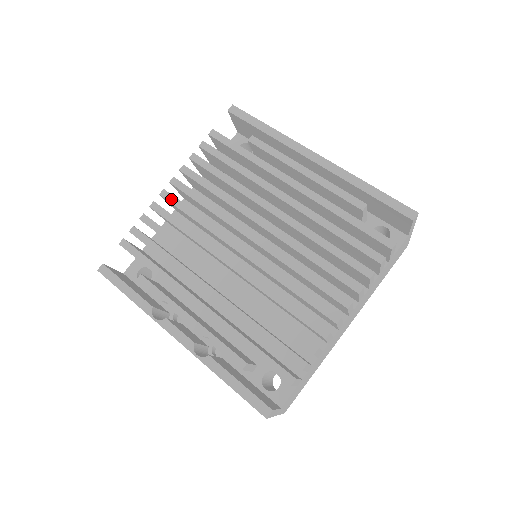
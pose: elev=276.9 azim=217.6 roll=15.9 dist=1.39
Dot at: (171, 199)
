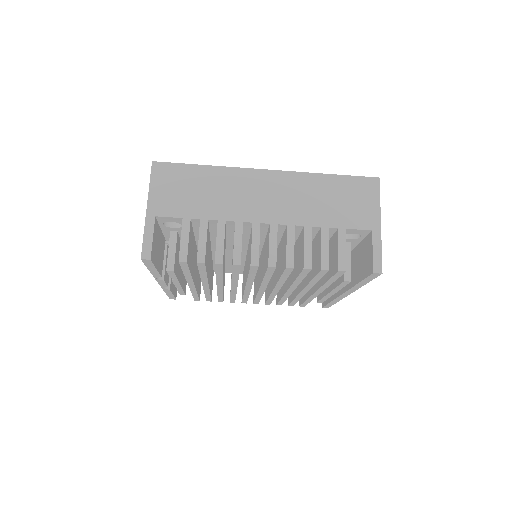
Dot at: (253, 270)
